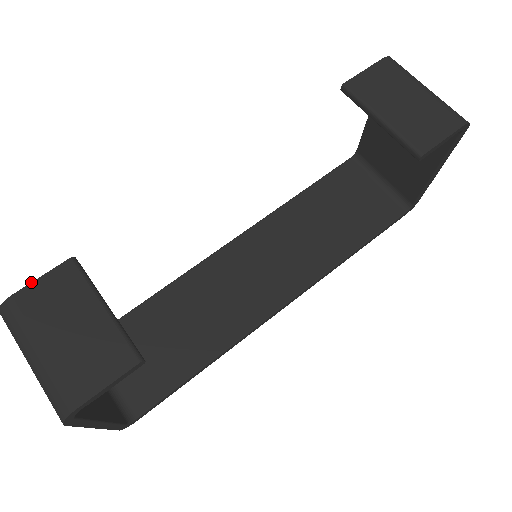
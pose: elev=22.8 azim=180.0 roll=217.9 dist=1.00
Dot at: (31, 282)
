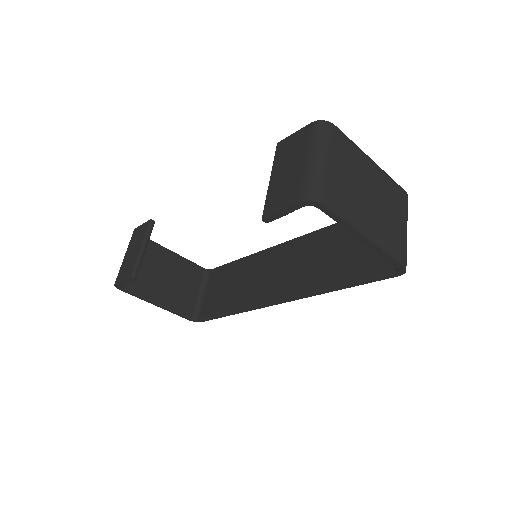
Dot at: (140, 225)
